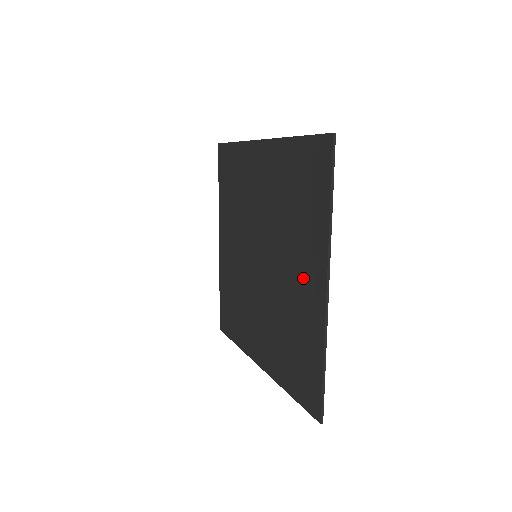
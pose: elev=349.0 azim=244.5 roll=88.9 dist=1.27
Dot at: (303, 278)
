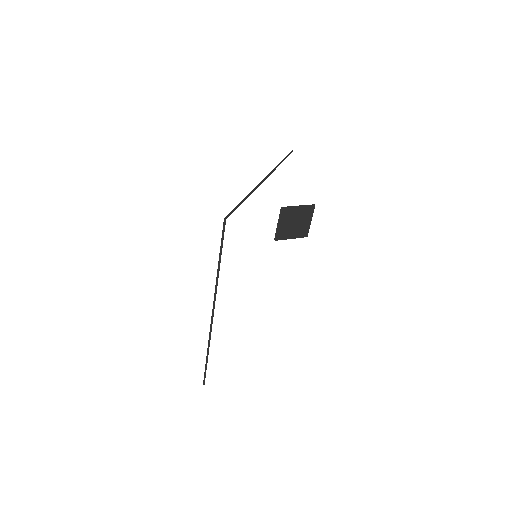
Dot at: occluded
